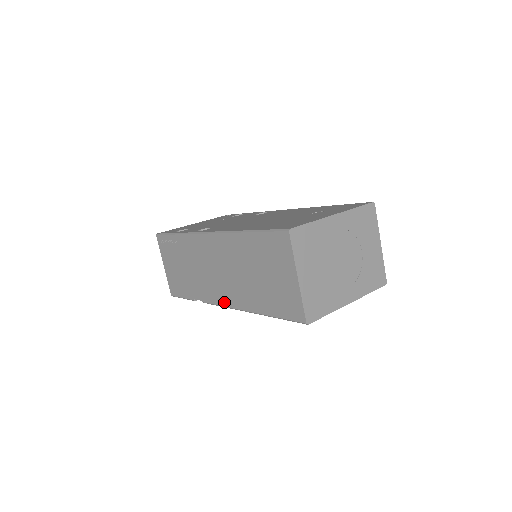
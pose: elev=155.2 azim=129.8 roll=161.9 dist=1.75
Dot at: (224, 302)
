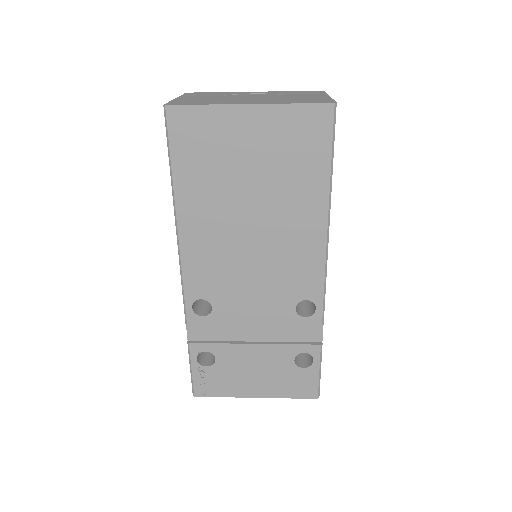
Dot at: occluded
